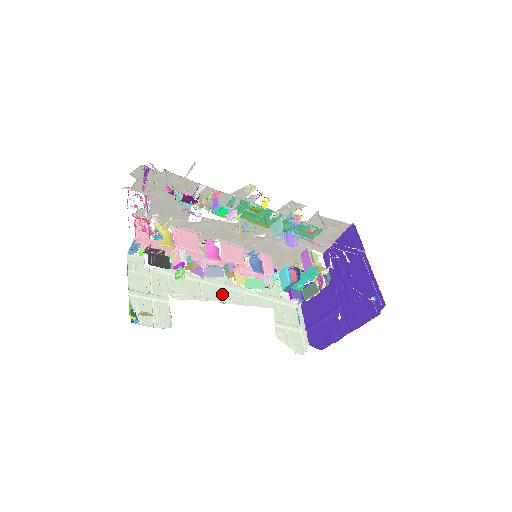
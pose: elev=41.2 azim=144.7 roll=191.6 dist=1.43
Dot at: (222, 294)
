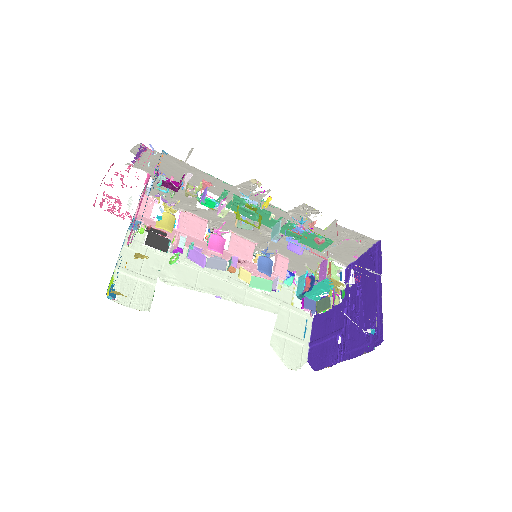
Dot at: (220, 288)
